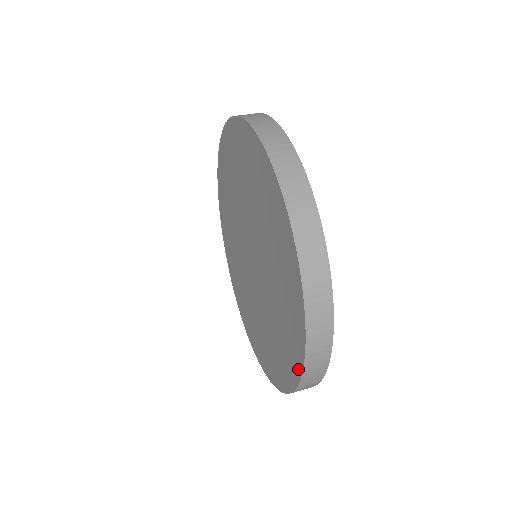
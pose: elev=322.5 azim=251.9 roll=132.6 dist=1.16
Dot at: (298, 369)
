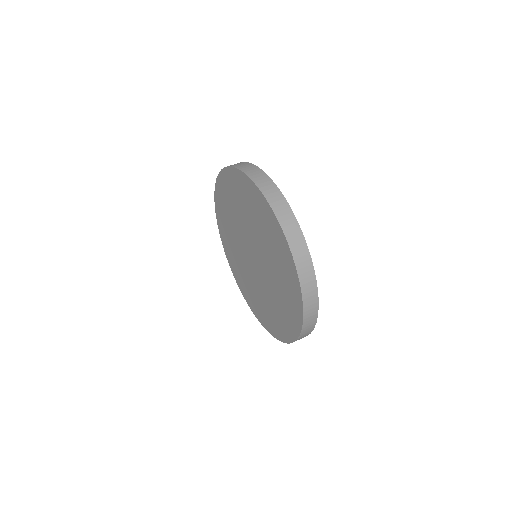
Dot at: (300, 309)
